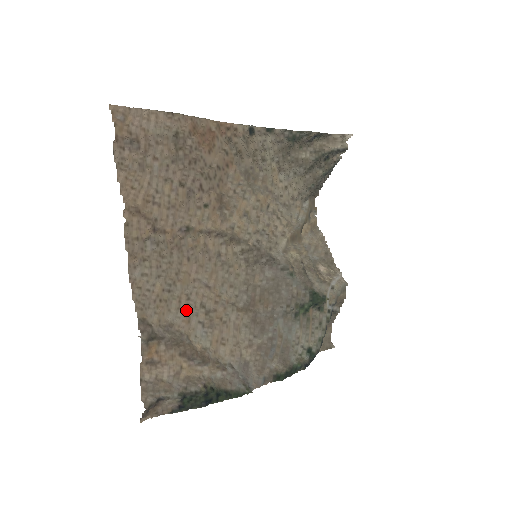
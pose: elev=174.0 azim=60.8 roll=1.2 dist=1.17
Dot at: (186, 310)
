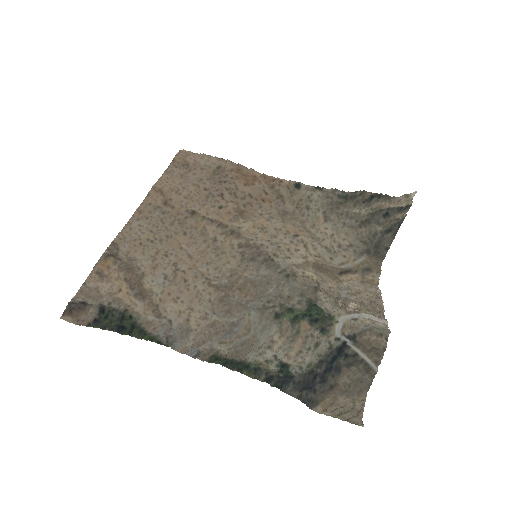
Dot at: (159, 262)
